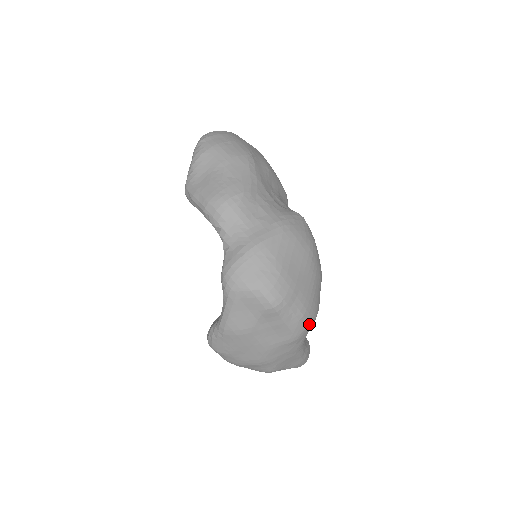
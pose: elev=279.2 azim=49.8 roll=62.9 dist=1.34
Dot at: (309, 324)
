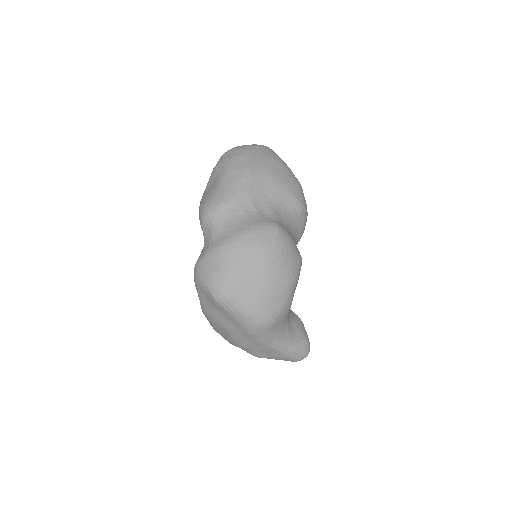
Dot at: (260, 323)
